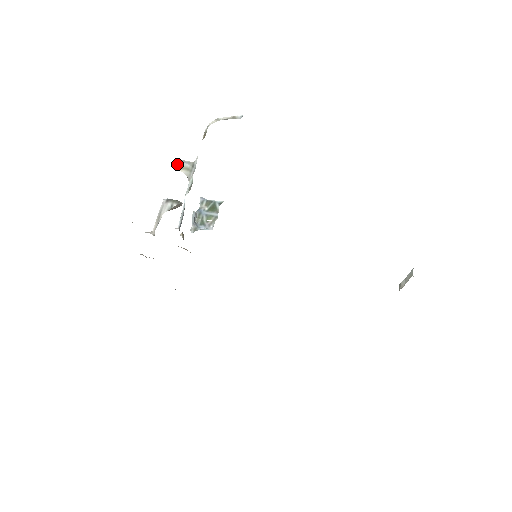
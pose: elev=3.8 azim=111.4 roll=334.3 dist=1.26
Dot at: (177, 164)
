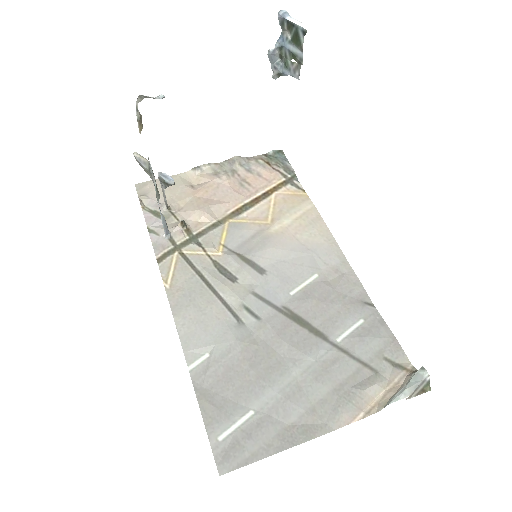
Dot at: (137, 161)
